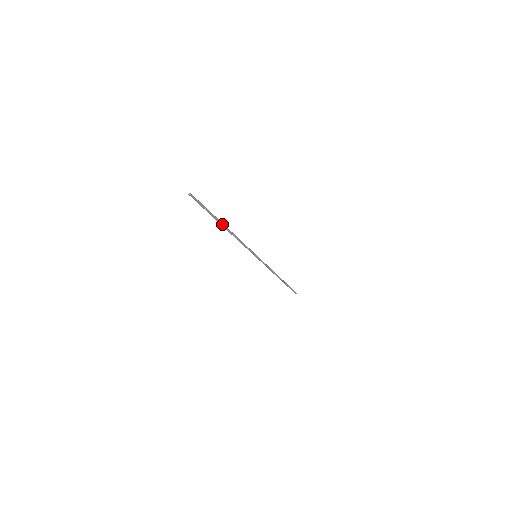
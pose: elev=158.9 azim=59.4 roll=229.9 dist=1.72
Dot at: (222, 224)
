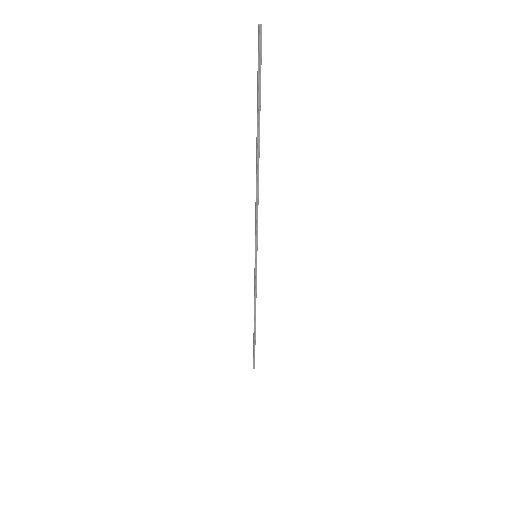
Dot at: (258, 145)
